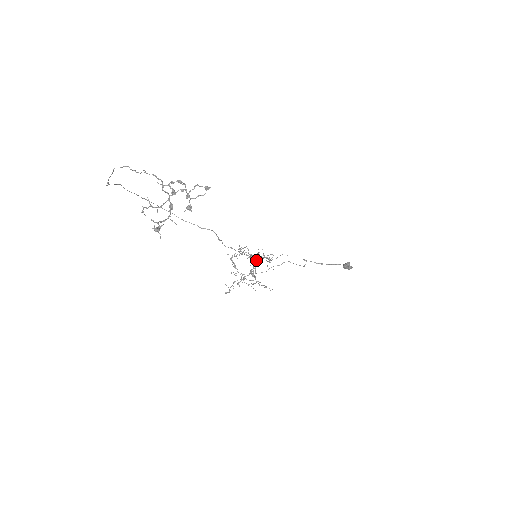
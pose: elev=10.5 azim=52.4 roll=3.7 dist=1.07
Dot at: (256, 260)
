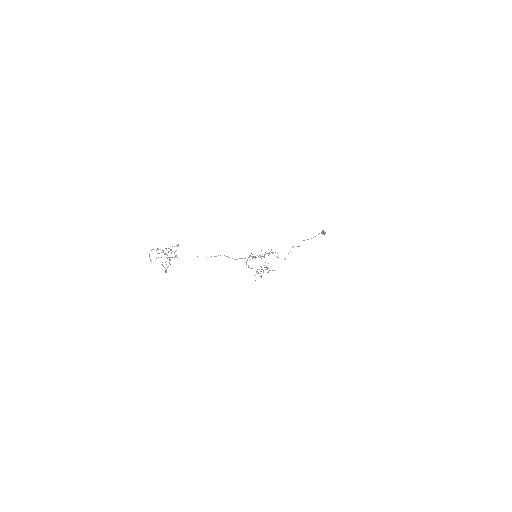
Dot at: occluded
